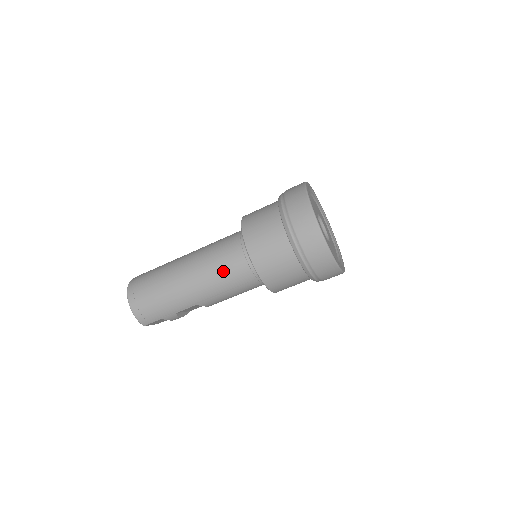
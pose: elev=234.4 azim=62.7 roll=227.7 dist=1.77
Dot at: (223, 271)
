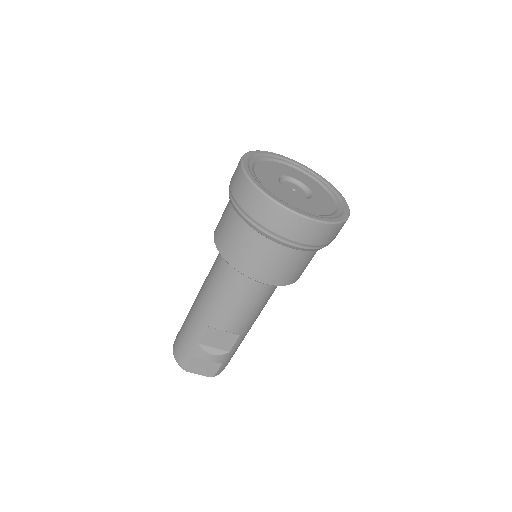
Dot at: (213, 273)
